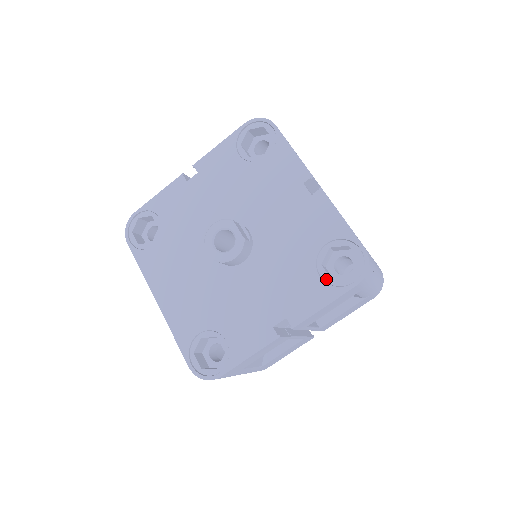
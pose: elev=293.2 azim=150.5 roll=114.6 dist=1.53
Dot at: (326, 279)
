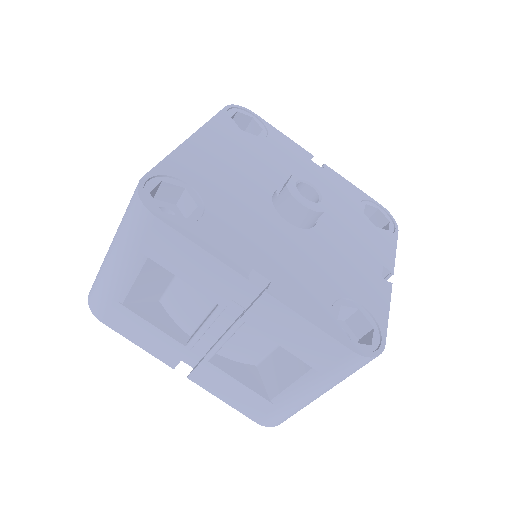
Dot at: (334, 315)
